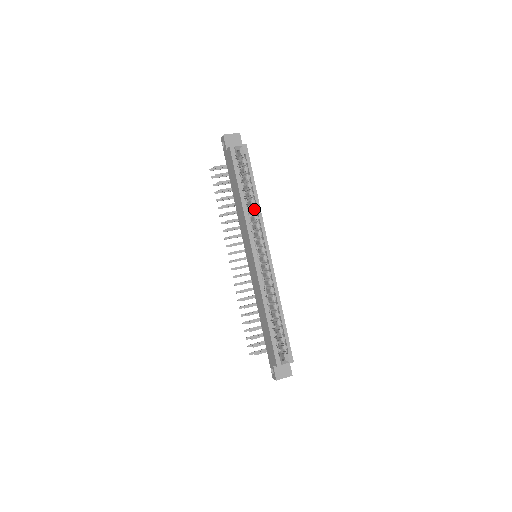
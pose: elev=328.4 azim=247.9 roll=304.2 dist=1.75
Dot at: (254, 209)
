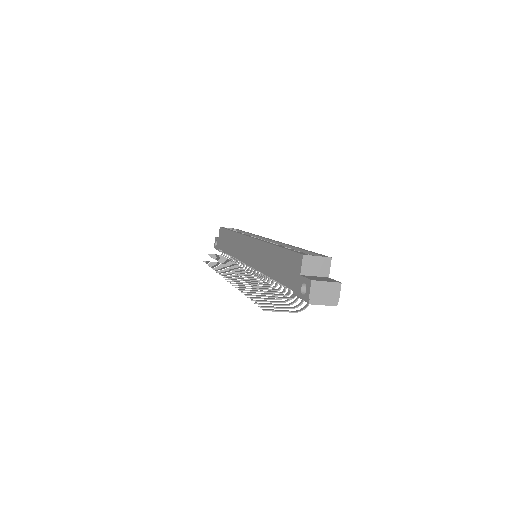
Dot at: occluded
